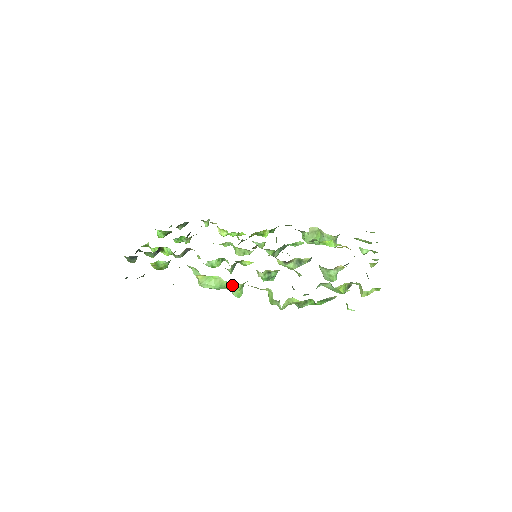
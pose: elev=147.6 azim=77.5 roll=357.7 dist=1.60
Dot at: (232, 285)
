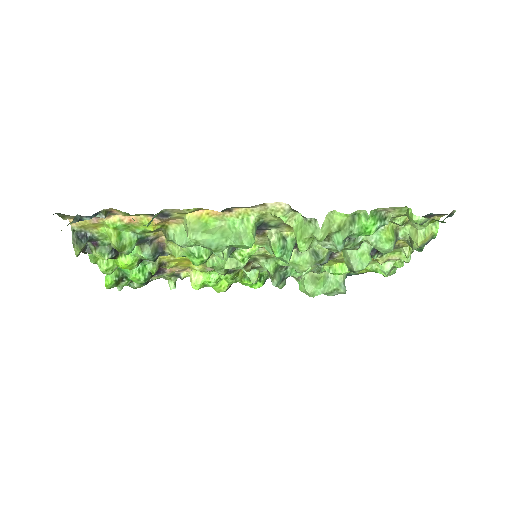
Dot at: (240, 225)
